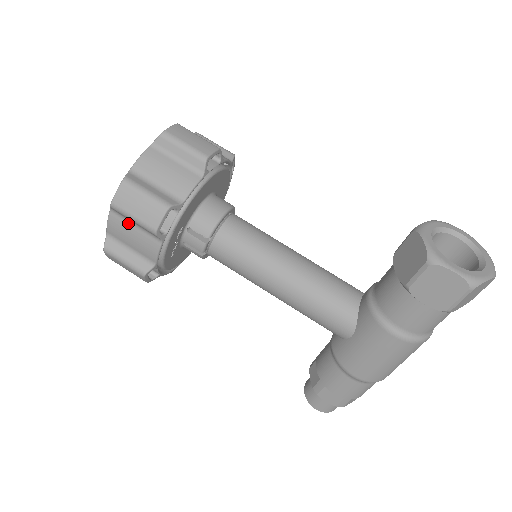
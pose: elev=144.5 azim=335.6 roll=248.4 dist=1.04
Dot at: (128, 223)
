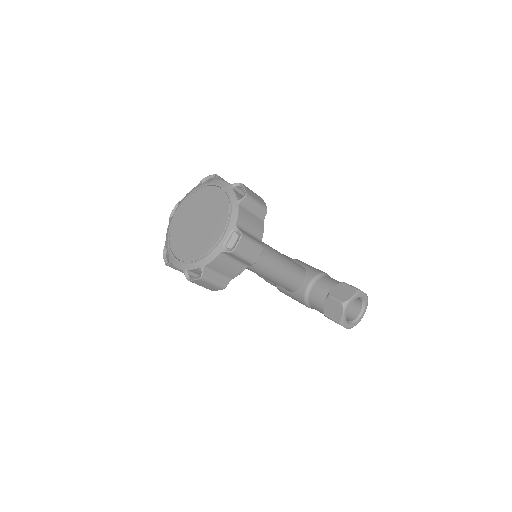
Dot at: occluded
